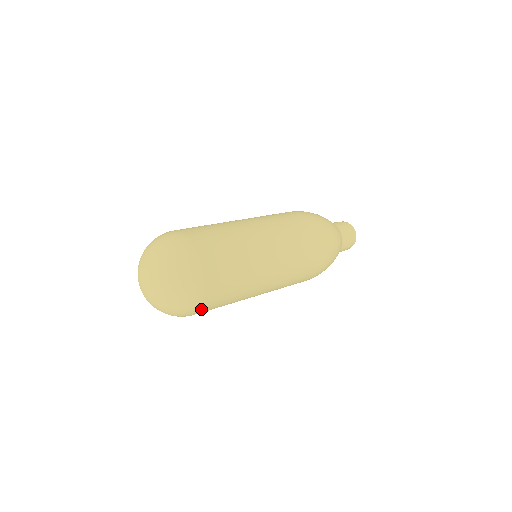
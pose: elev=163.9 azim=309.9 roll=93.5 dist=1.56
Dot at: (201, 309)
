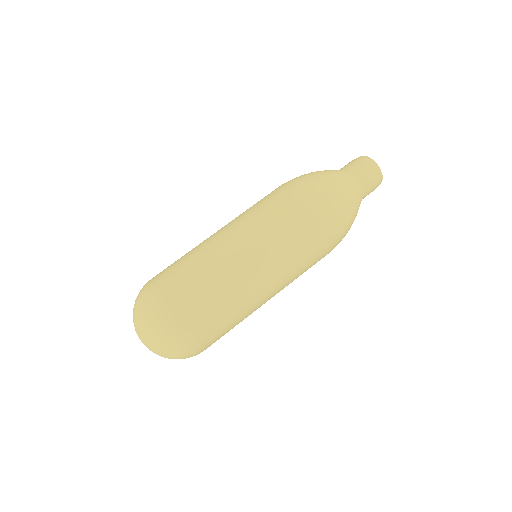
Dot at: occluded
